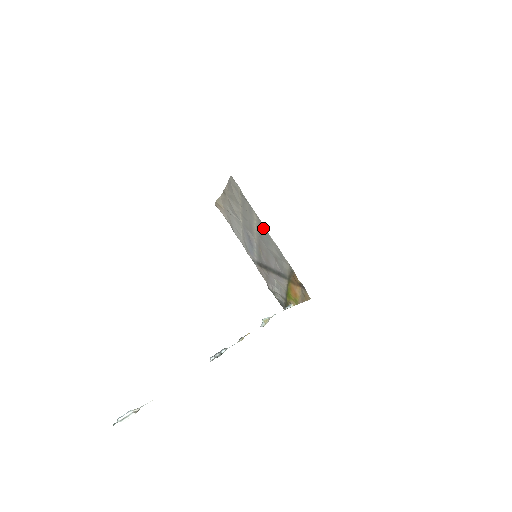
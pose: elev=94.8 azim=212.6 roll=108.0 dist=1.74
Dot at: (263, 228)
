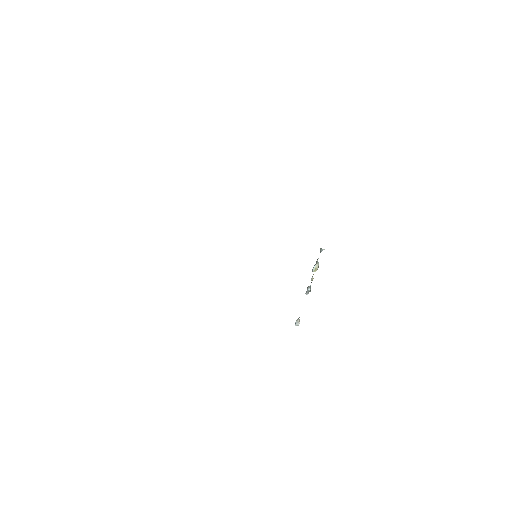
Dot at: occluded
